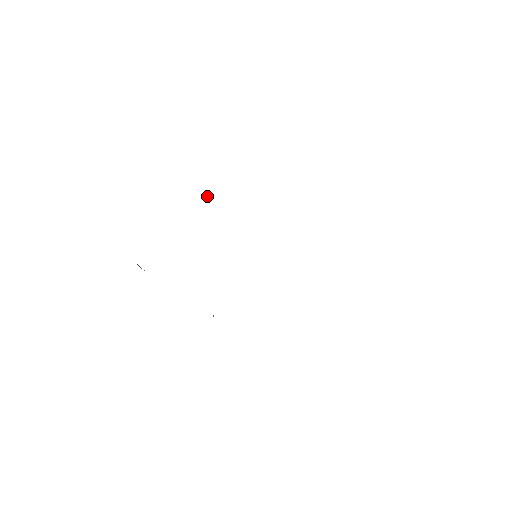
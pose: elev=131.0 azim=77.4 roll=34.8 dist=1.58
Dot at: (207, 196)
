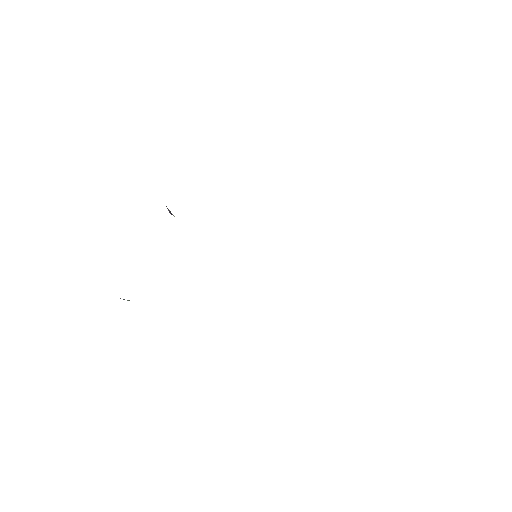
Dot at: occluded
